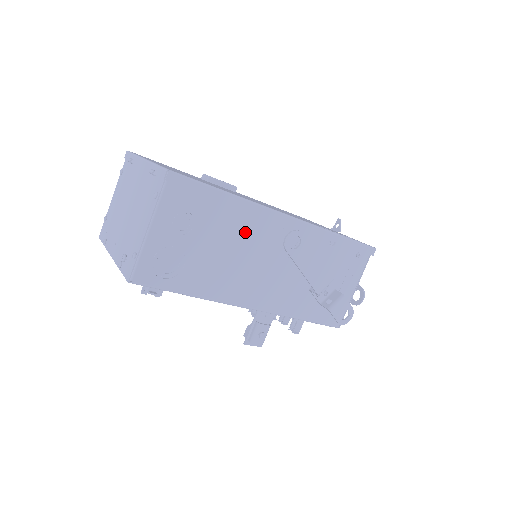
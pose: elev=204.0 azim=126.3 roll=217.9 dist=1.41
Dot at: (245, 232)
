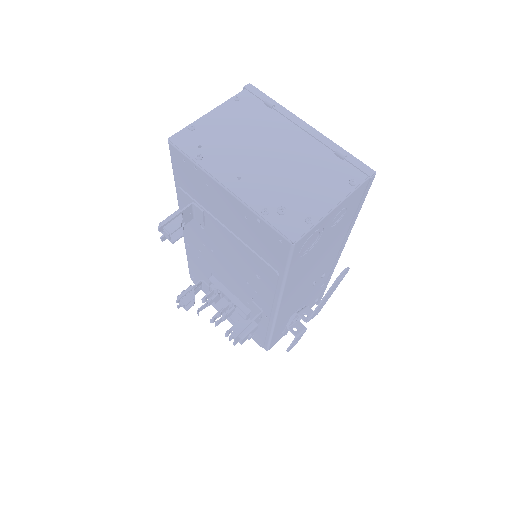
Dot at: (331, 248)
